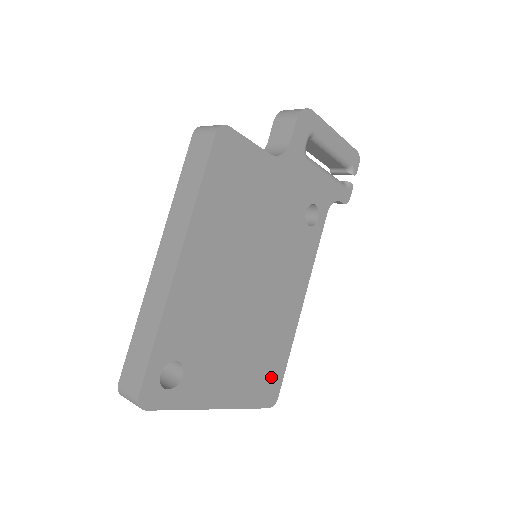
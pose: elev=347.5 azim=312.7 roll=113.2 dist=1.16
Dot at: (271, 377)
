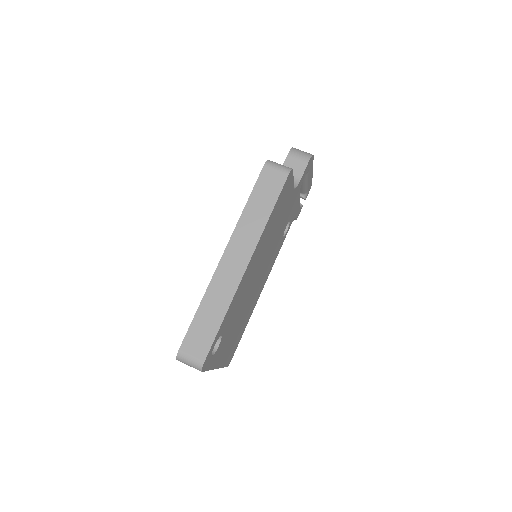
Dot at: (236, 344)
